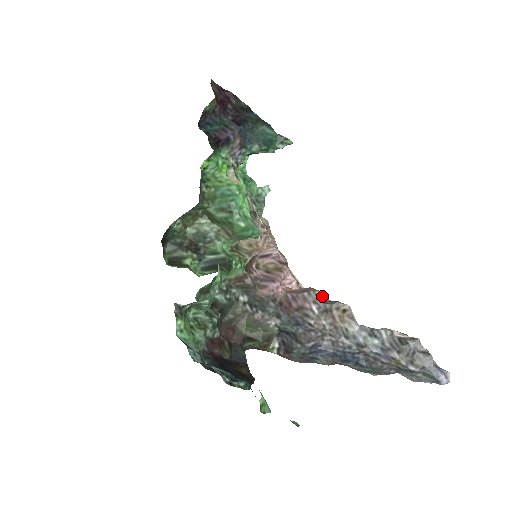
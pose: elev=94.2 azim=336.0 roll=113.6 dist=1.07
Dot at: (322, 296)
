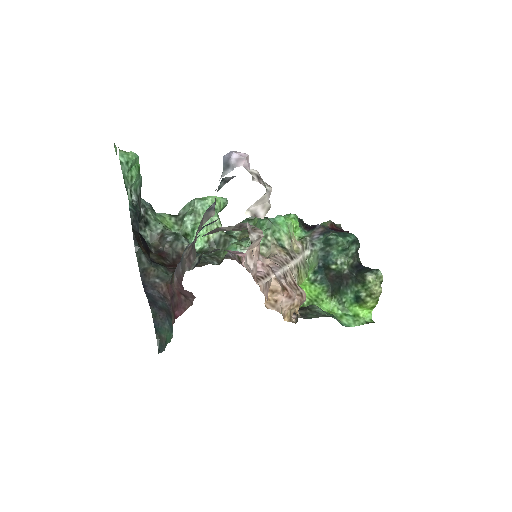
Dot at: occluded
